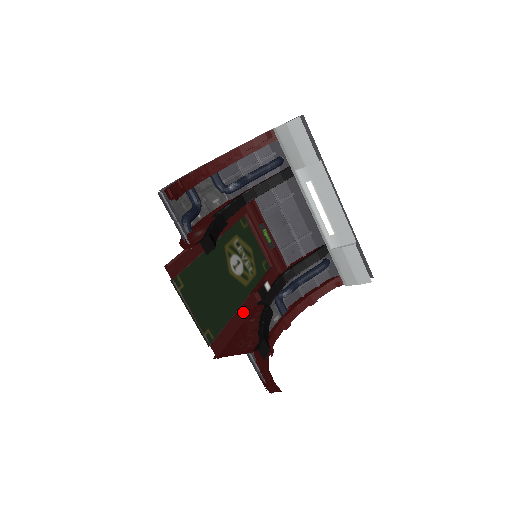
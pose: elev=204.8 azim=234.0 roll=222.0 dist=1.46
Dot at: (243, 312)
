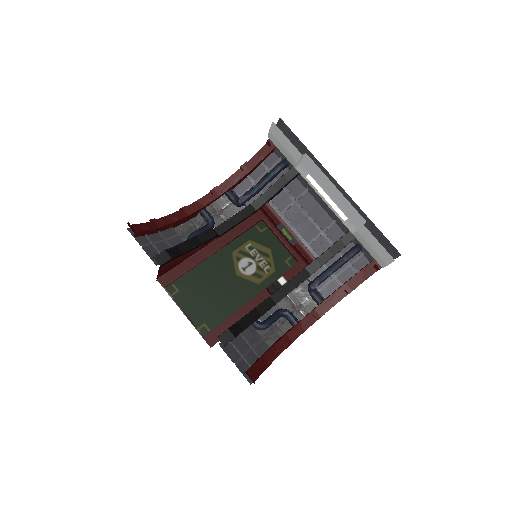
Dot at: (249, 307)
